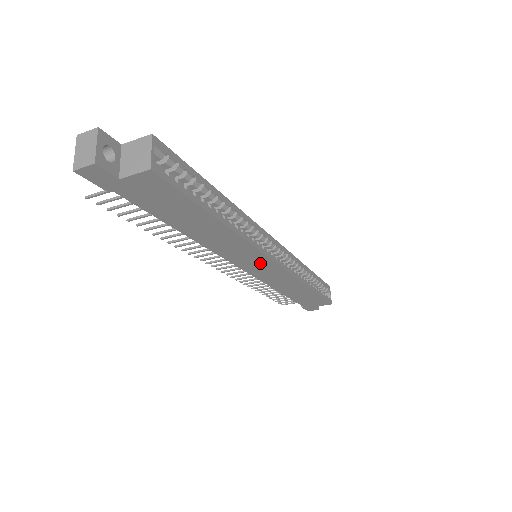
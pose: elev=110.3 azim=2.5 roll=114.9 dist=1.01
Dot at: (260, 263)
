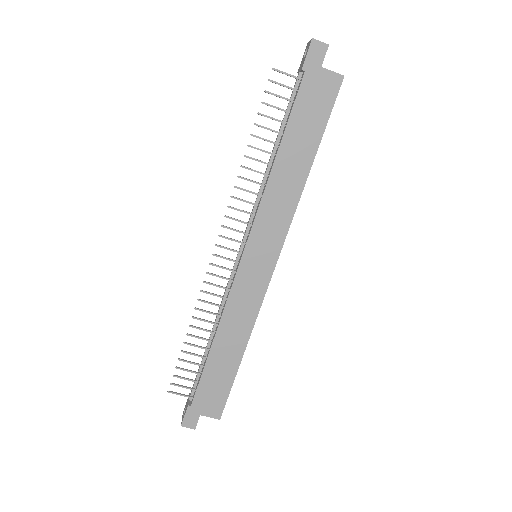
Dot at: (266, 254)
